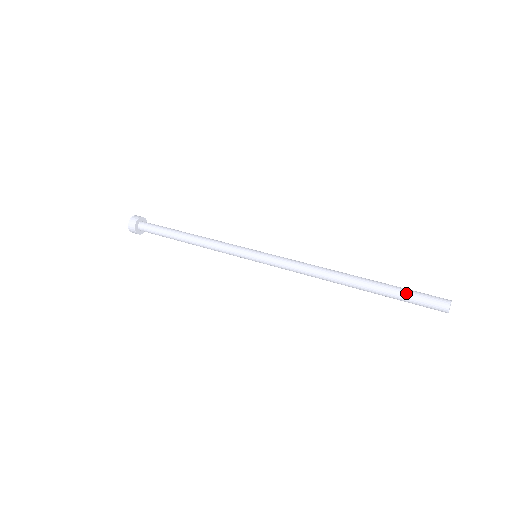
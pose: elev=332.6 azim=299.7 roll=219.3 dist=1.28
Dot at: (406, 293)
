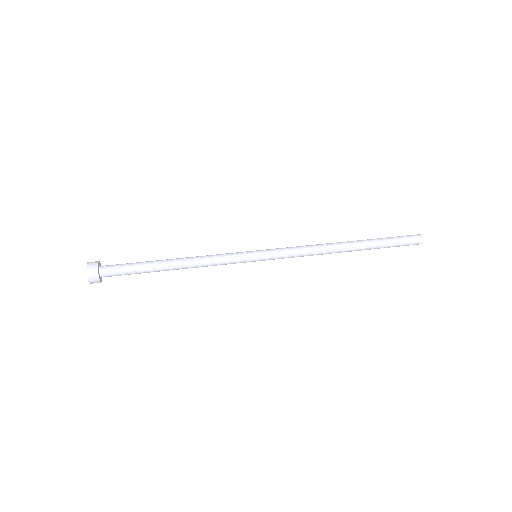
Dot at: (392, 238)
